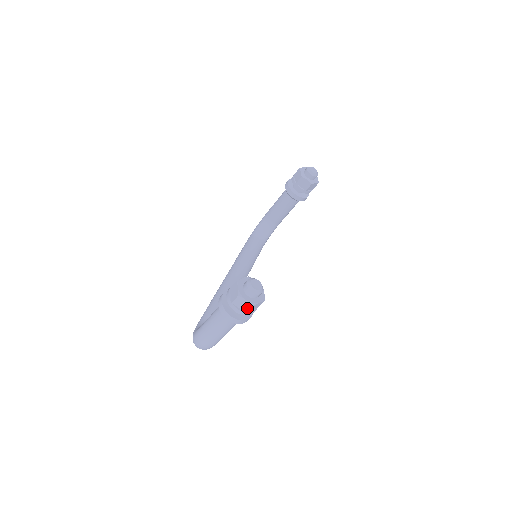
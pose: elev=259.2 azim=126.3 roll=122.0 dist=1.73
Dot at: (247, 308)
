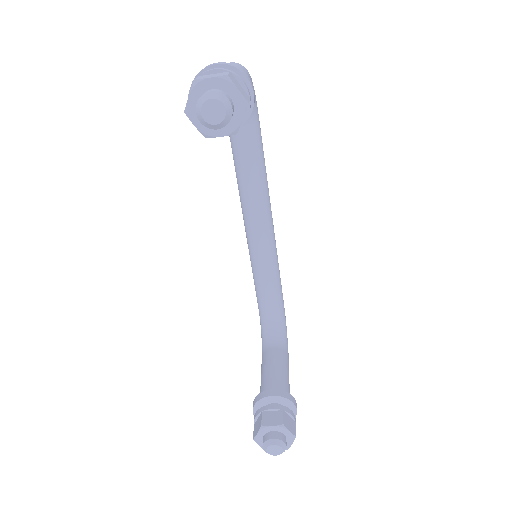
Dot at: occluded
